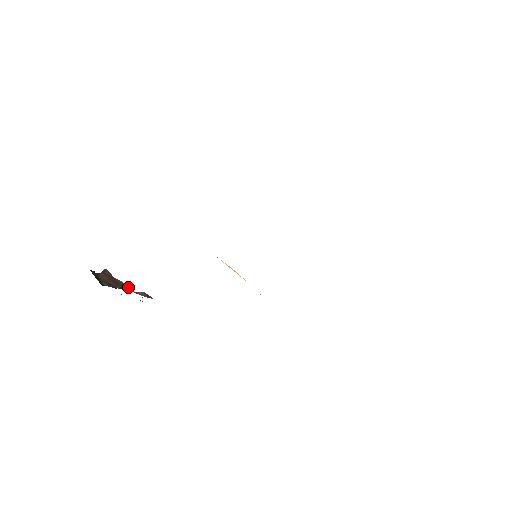
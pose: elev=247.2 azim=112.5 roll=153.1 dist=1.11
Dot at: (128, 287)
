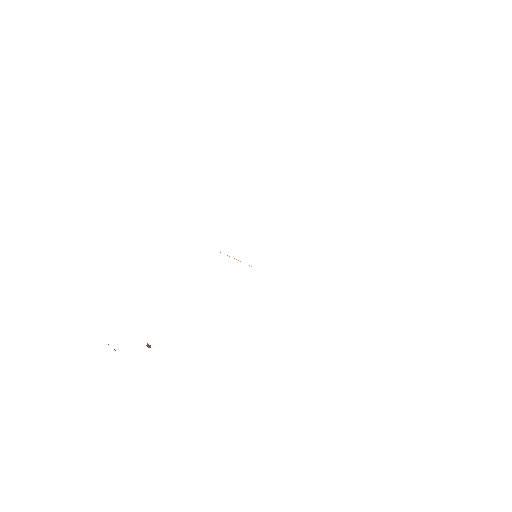
Dot at: occluded
